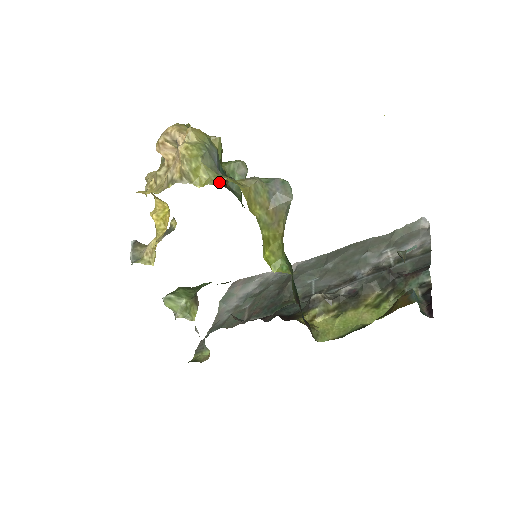
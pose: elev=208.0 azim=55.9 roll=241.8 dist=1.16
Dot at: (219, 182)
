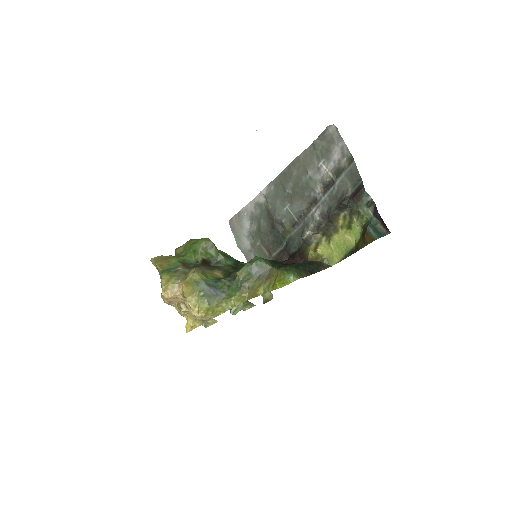
Dot at: (231, 306)
